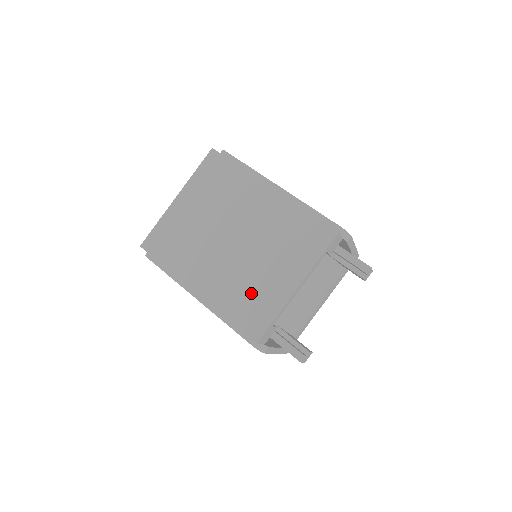
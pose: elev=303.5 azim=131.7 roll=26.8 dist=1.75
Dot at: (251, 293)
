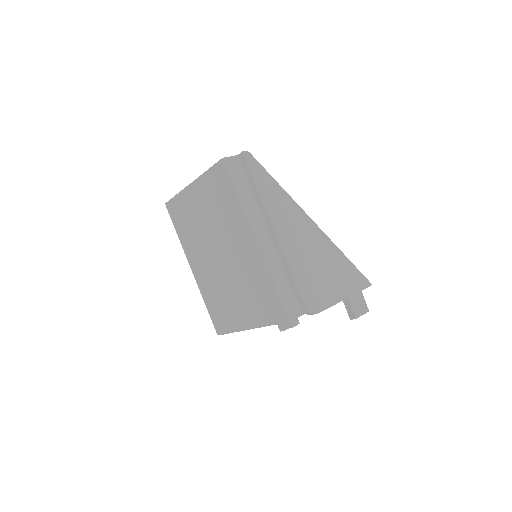
Dot at: (222, 304)
